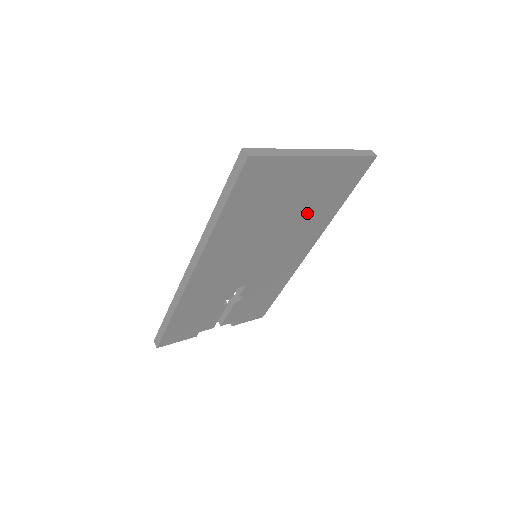
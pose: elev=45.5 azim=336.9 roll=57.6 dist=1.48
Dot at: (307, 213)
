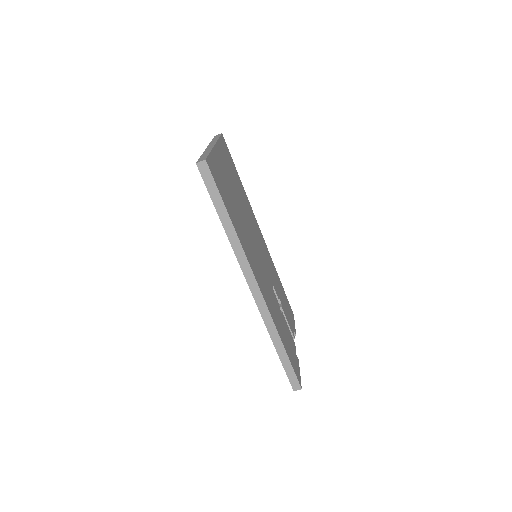
Dot at: (241, 198)
